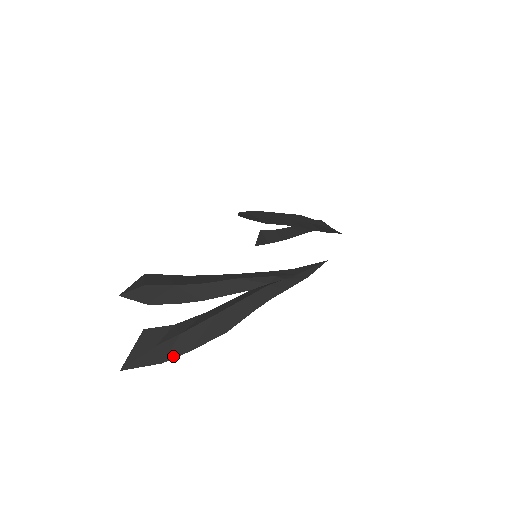
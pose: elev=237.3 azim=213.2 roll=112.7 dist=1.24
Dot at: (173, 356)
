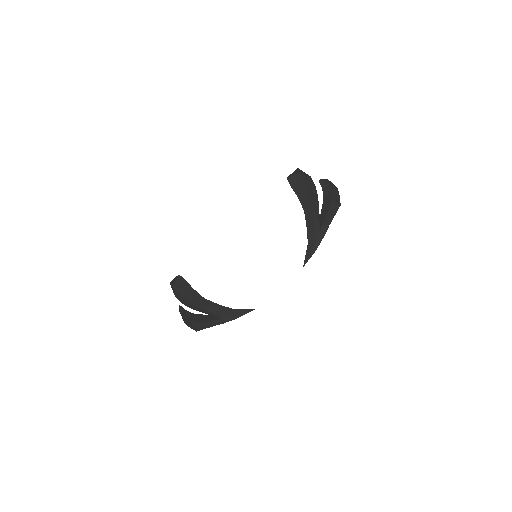
Dot at: (186, 324)
